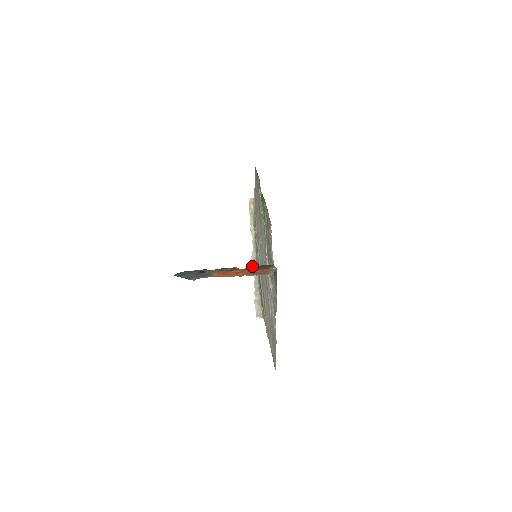
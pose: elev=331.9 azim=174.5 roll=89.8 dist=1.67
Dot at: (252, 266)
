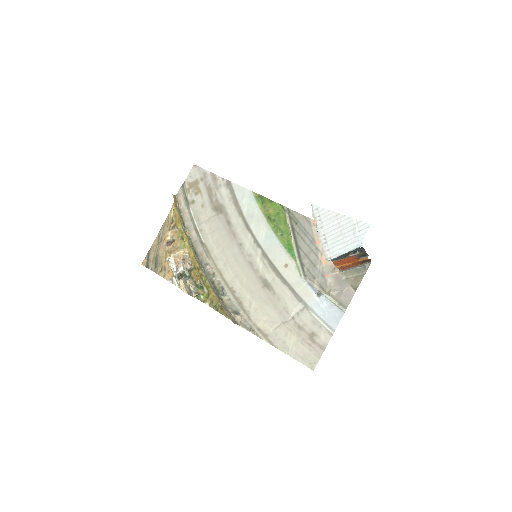
Dot at: (173, 271)
